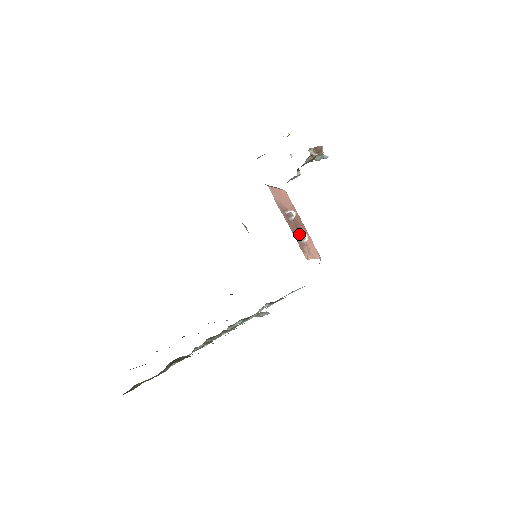
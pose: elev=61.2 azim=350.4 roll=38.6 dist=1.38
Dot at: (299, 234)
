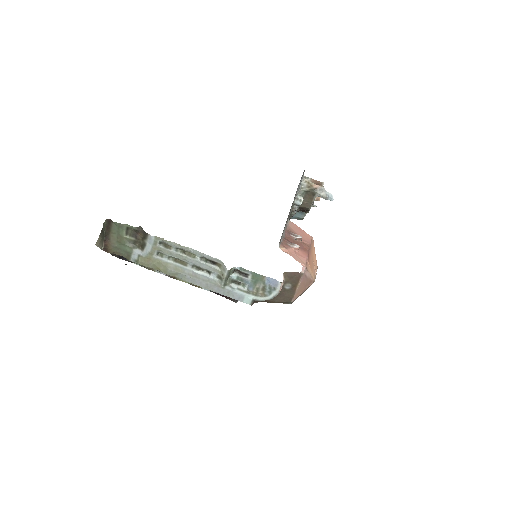
Dot at: (292, 243)
